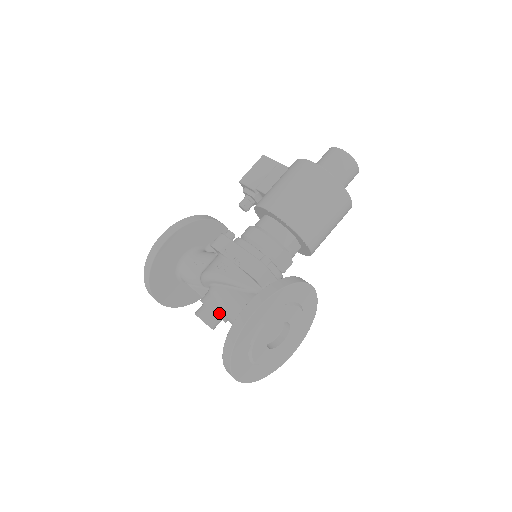
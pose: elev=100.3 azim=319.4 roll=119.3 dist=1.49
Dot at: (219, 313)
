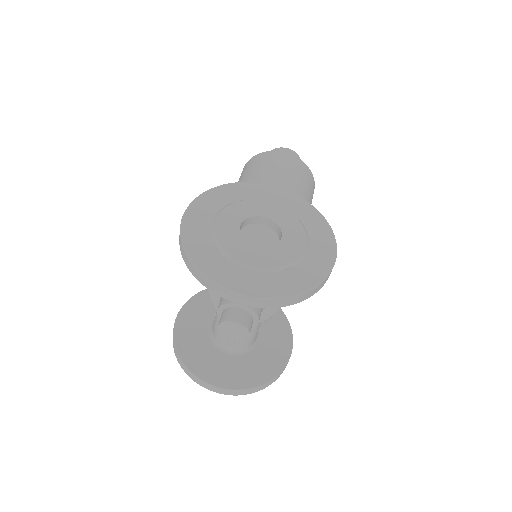
Dot at: occluded
